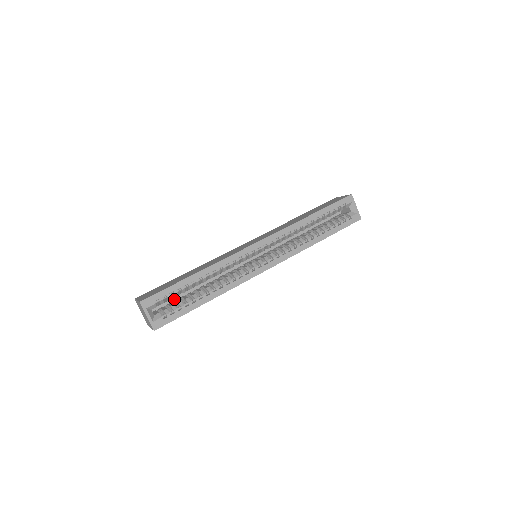
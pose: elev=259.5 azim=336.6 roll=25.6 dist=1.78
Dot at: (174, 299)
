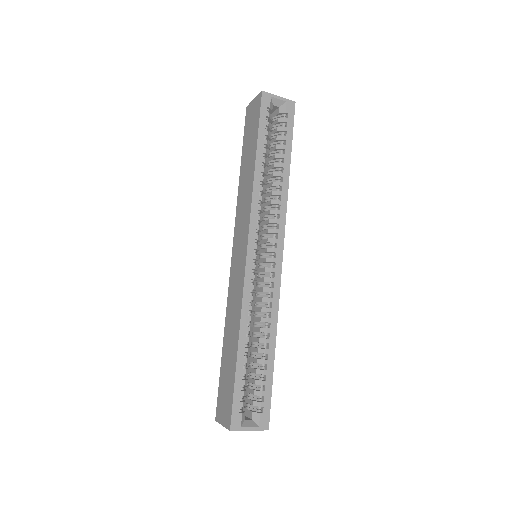
Dot at: occluded
